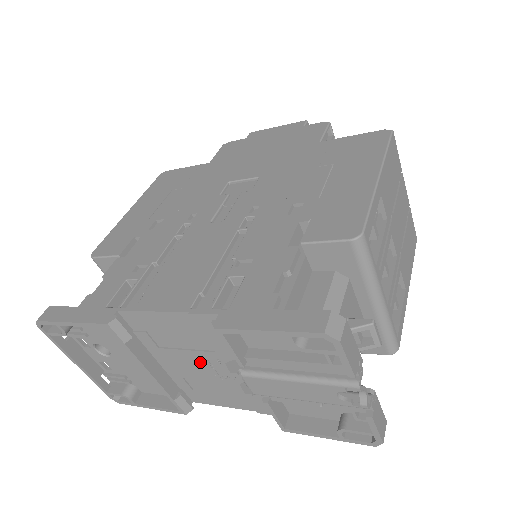
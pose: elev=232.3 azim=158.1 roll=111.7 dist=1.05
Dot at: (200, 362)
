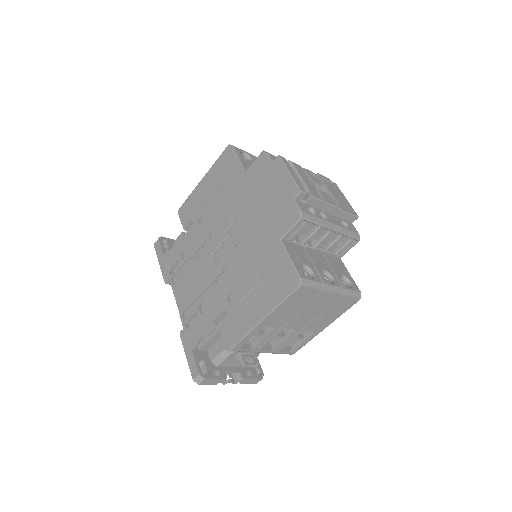
Dot at: occluded
